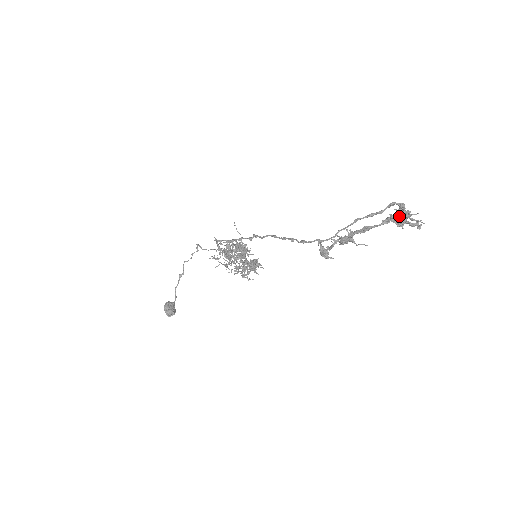
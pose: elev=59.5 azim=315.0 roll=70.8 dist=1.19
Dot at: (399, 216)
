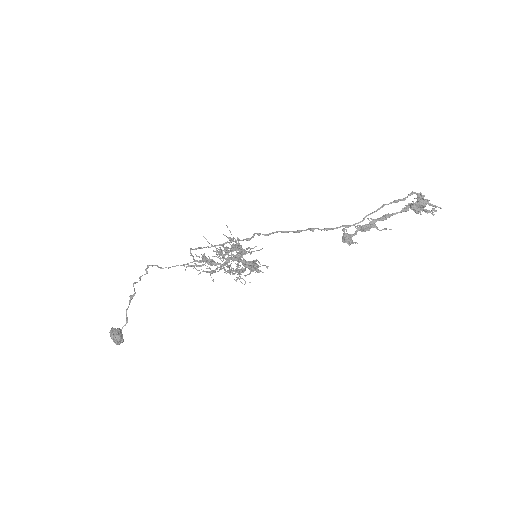
Dot at: (420, 202)
